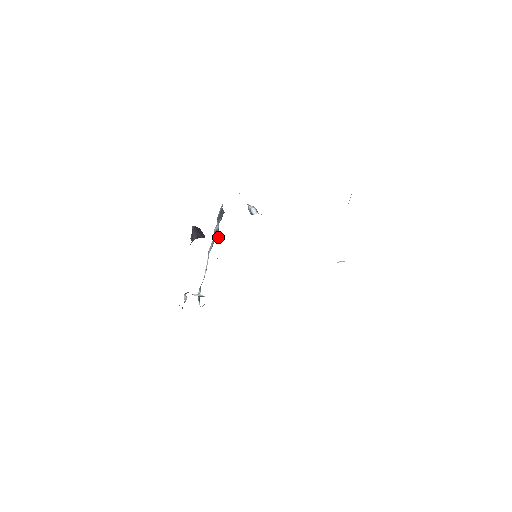
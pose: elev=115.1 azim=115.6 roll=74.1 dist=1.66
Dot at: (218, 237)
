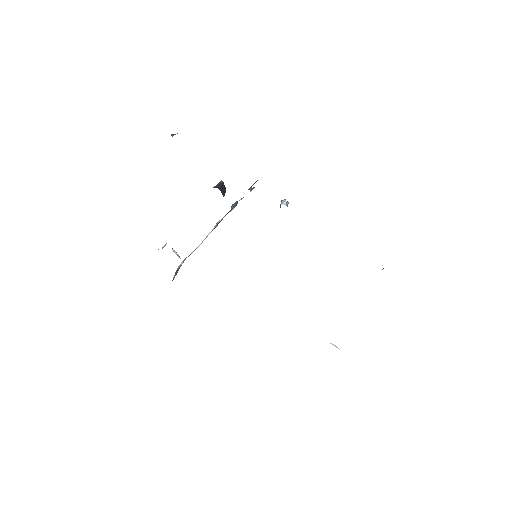
Dot at: (235, 206)
